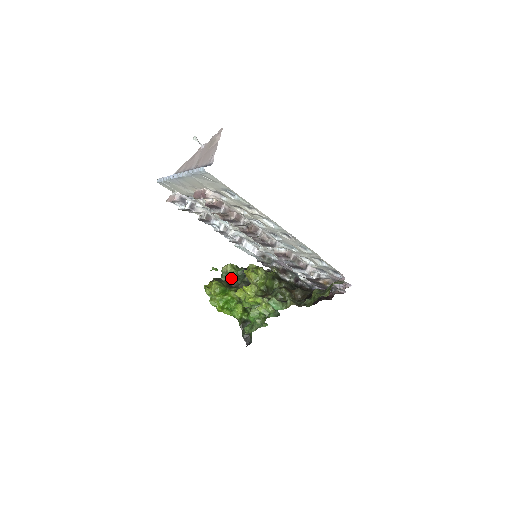
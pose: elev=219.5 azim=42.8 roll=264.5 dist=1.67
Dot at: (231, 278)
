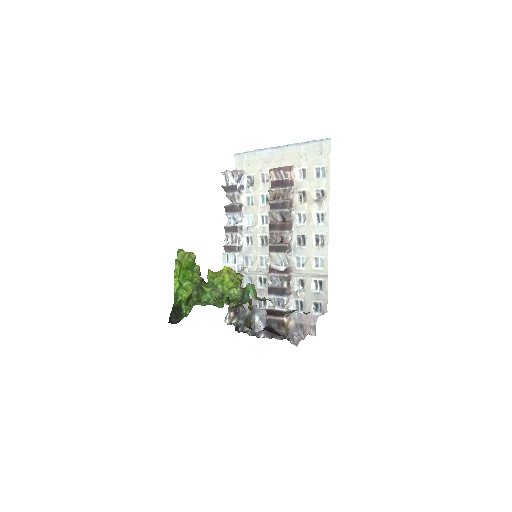
Dot at: occluded
